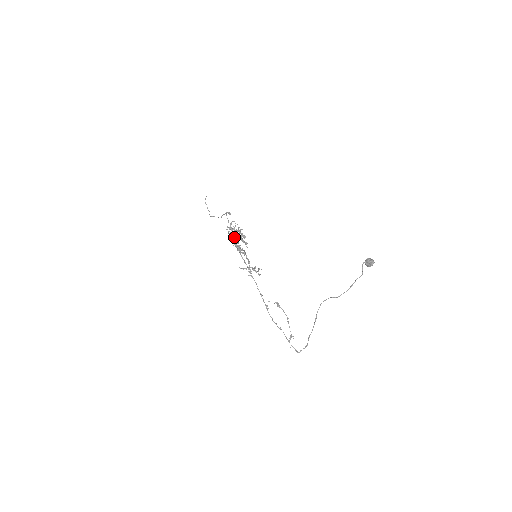
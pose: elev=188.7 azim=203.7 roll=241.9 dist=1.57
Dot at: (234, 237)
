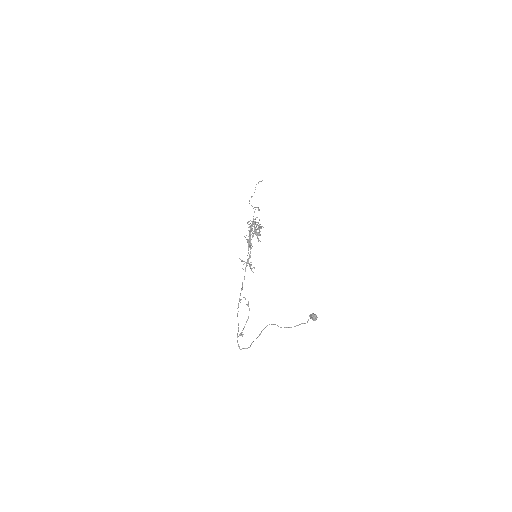
Dot at: (250, 231)
